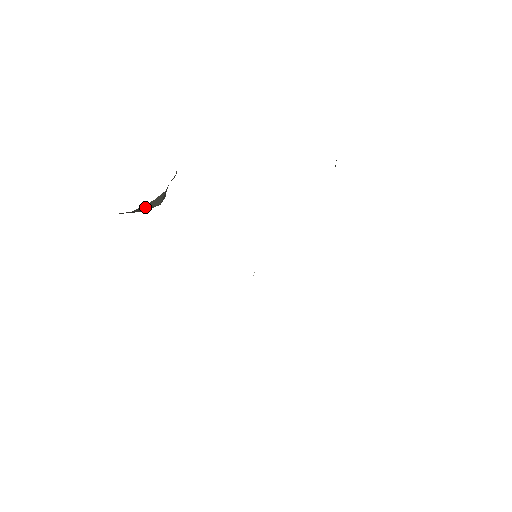
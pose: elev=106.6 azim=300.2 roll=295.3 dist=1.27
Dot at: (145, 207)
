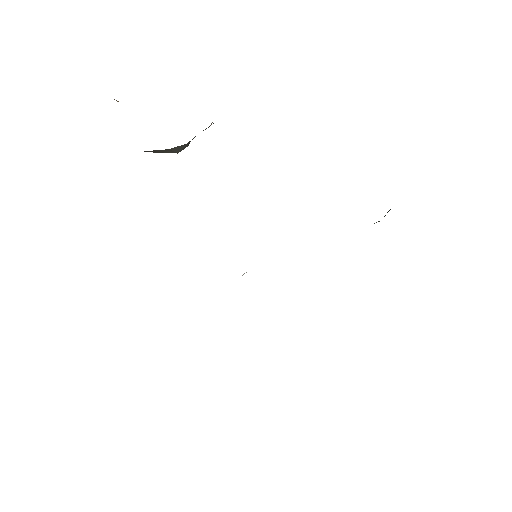
Dot at: (158, 151)
